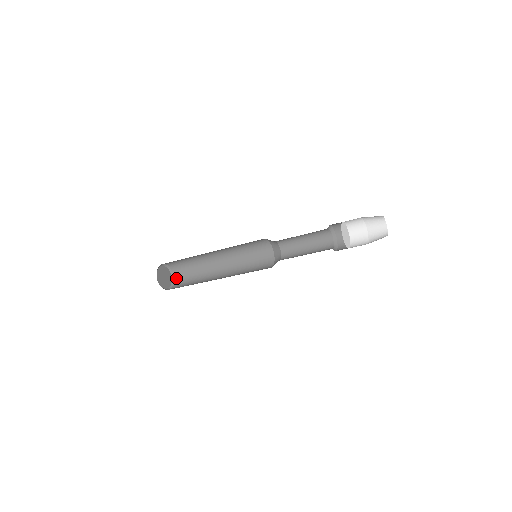
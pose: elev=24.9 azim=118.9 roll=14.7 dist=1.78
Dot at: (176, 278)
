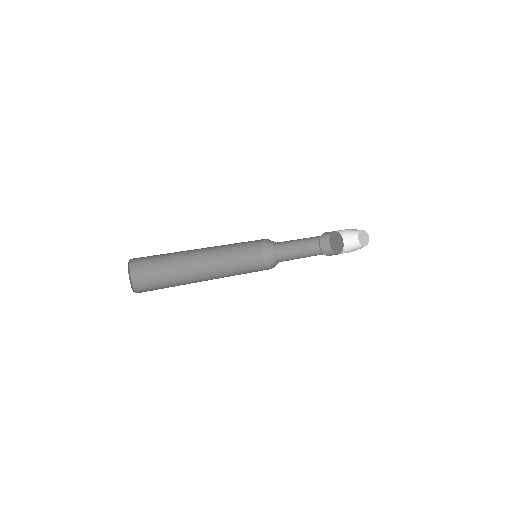
Dot at: (133, 263)
